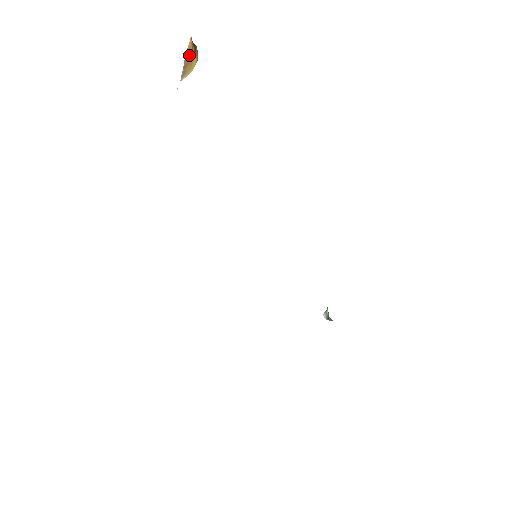
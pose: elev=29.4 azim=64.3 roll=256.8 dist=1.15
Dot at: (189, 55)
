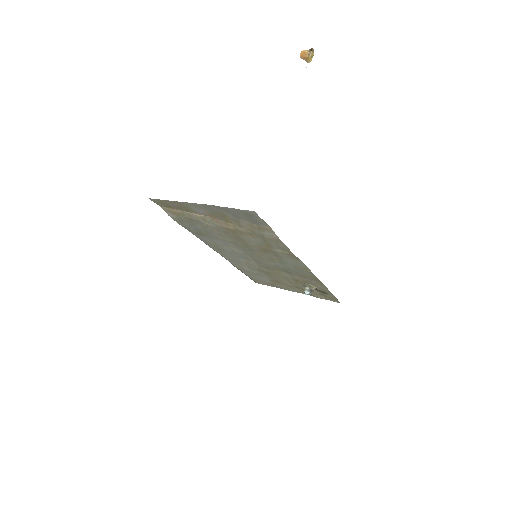
Dot at: (304, 57)
